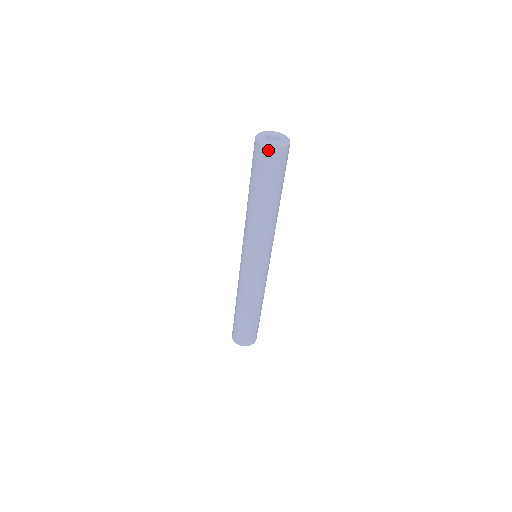
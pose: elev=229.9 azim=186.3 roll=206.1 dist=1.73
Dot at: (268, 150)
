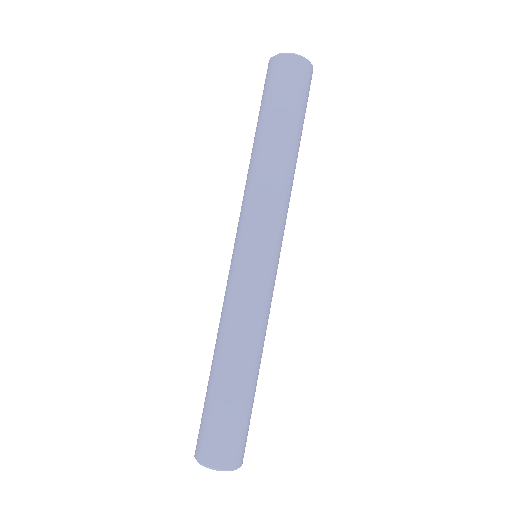
Dot at: (270, 62)
